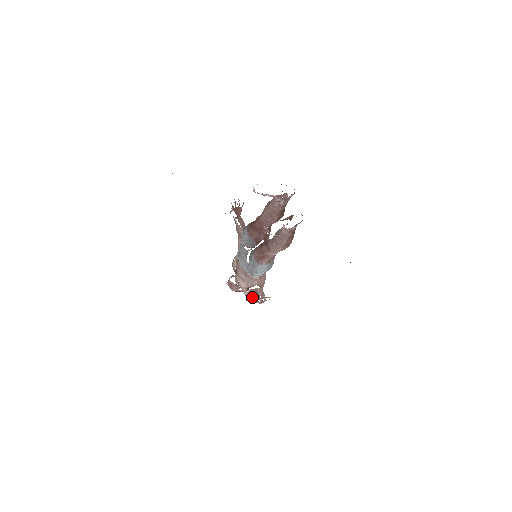
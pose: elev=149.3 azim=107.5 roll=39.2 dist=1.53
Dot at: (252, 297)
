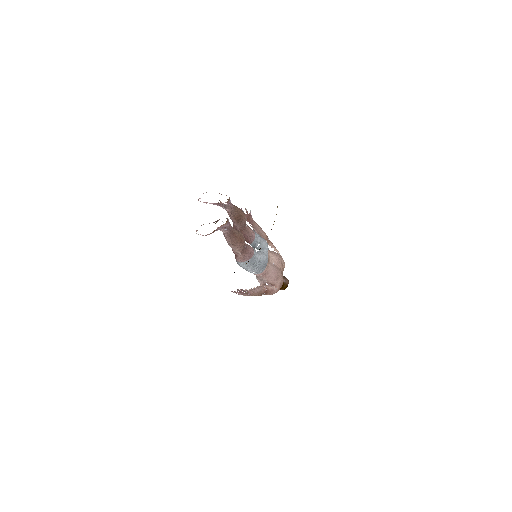
Dot at: occluded
